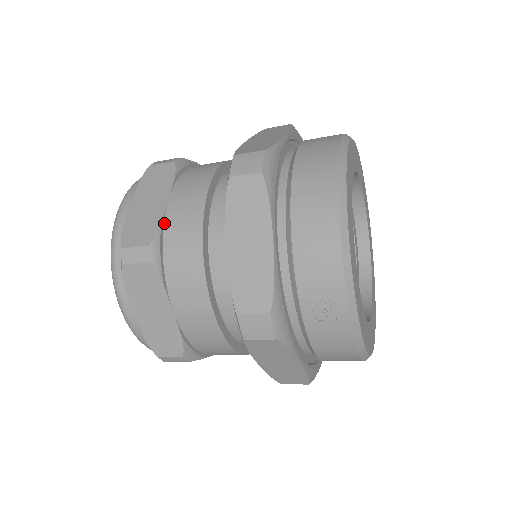
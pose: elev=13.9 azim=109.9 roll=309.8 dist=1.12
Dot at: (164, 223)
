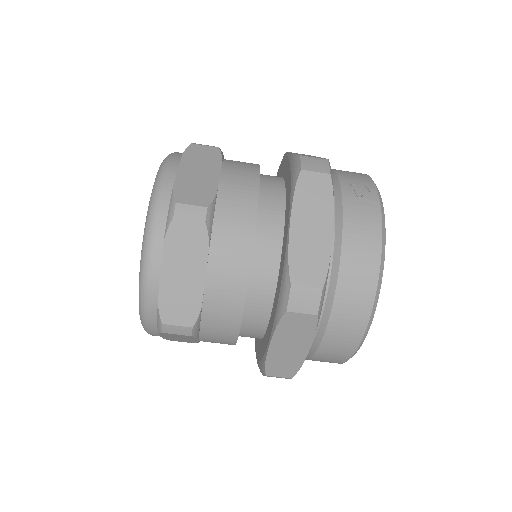
Dot at: occluded
